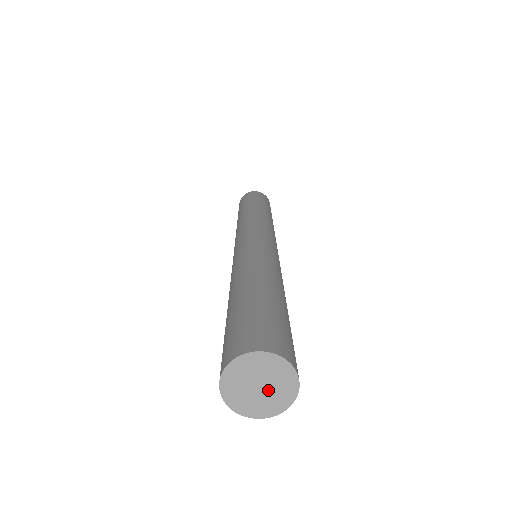
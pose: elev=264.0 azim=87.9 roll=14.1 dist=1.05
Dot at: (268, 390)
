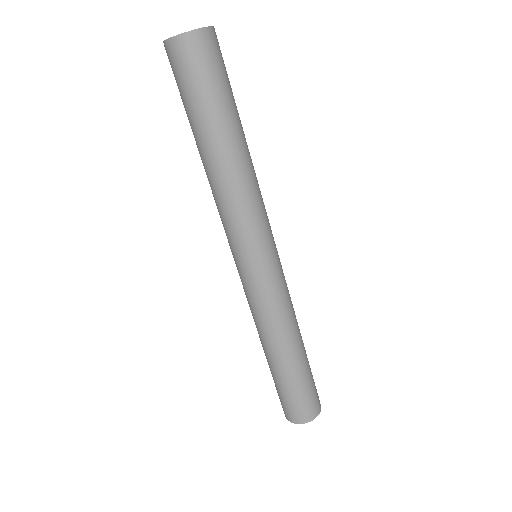
Dot at: occluded
